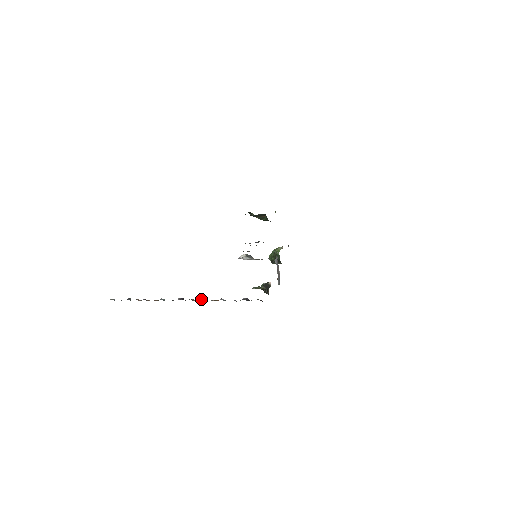
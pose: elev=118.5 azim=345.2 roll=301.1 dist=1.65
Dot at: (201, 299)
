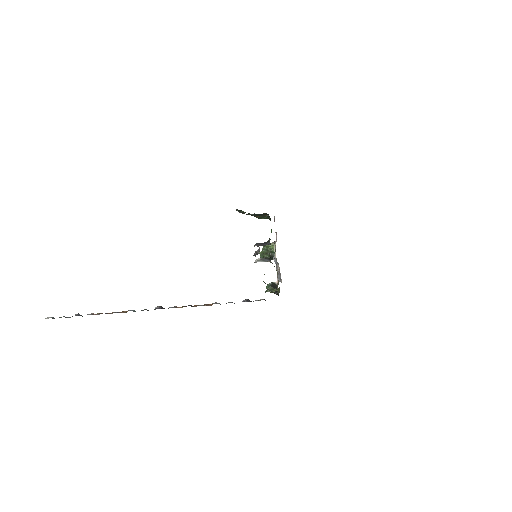
Dot at: (190, 305)
